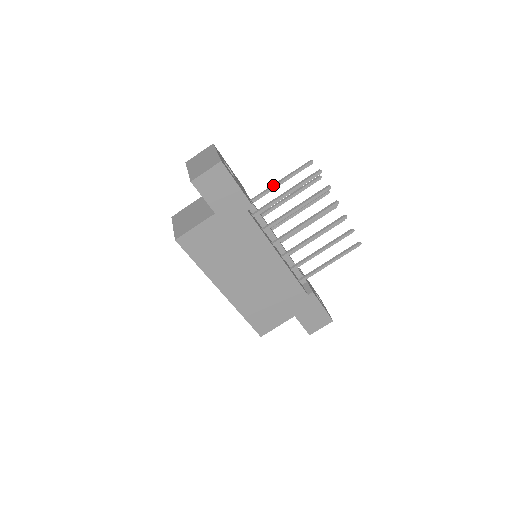
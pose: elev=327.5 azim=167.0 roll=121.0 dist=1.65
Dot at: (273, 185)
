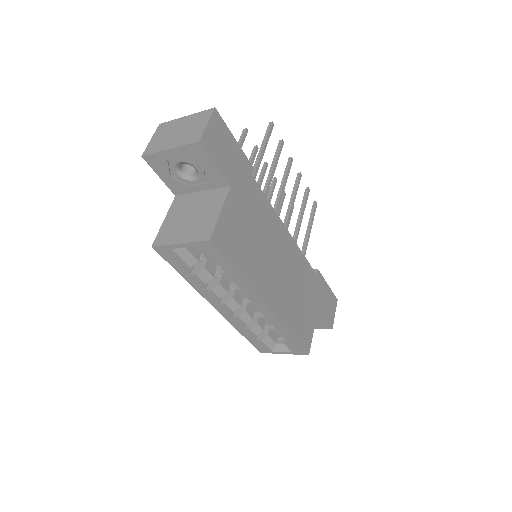
Dot at: occluded
